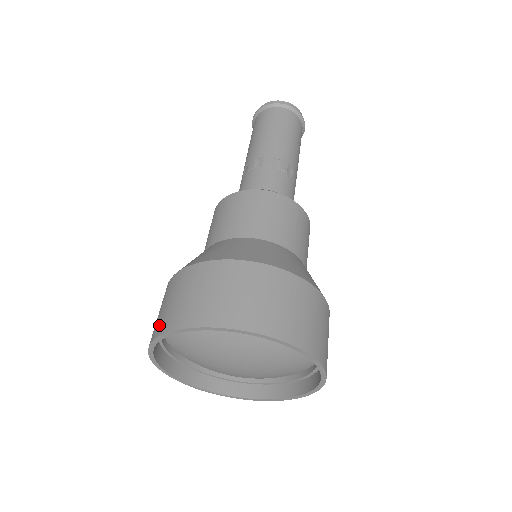
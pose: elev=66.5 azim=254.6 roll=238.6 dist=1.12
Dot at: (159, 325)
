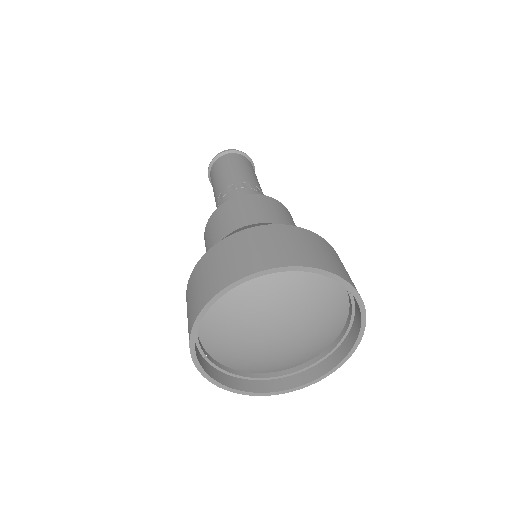
Dot at: occluded
